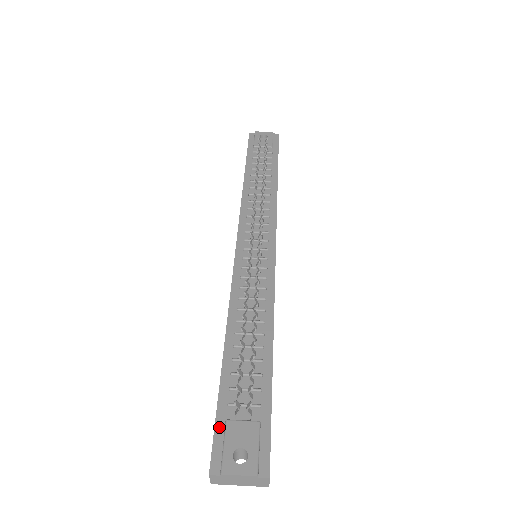
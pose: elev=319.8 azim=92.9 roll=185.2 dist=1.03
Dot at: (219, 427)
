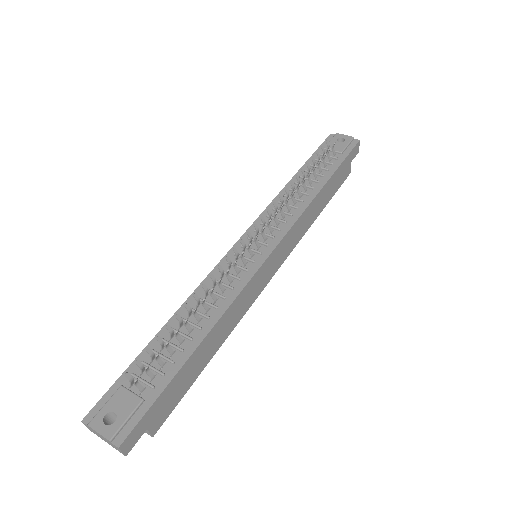
Dot at: (114, 388)
